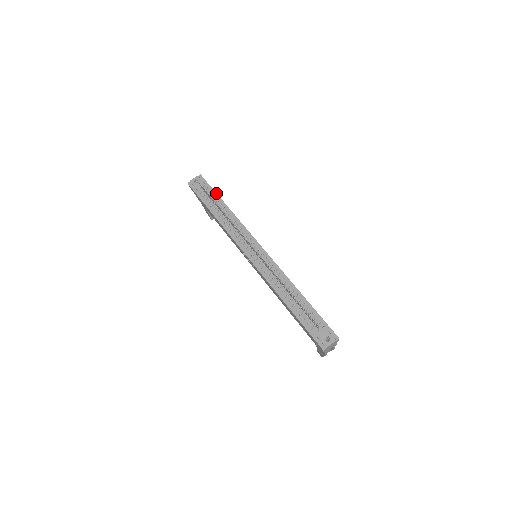
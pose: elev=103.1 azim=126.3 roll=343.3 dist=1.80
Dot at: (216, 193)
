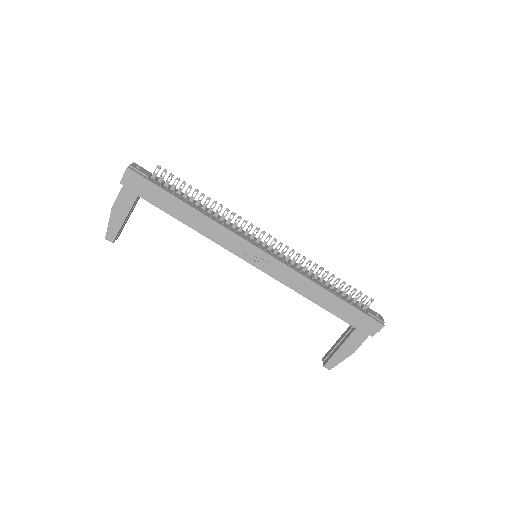
Dot at: occluded
